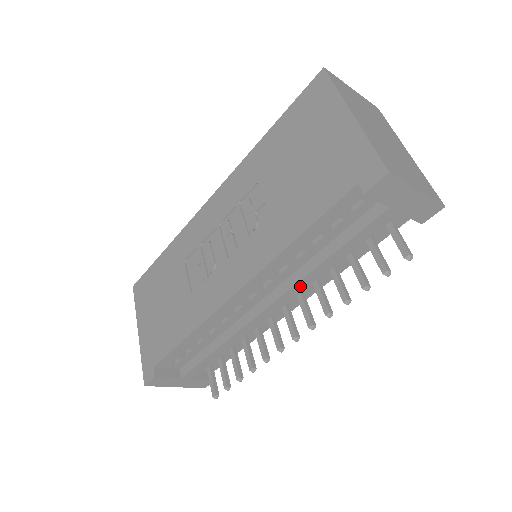
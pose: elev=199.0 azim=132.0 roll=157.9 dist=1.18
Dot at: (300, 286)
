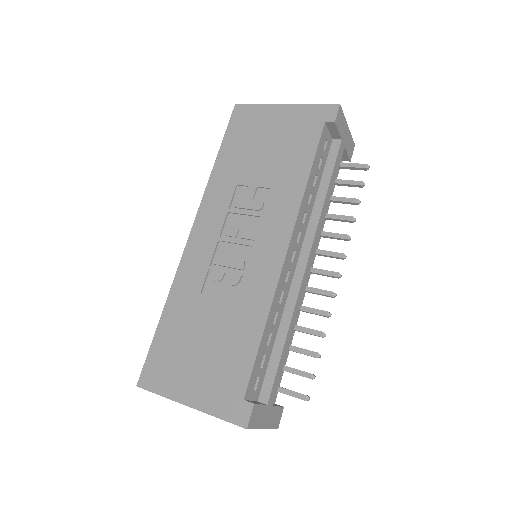
Dot at: (319, 229)
